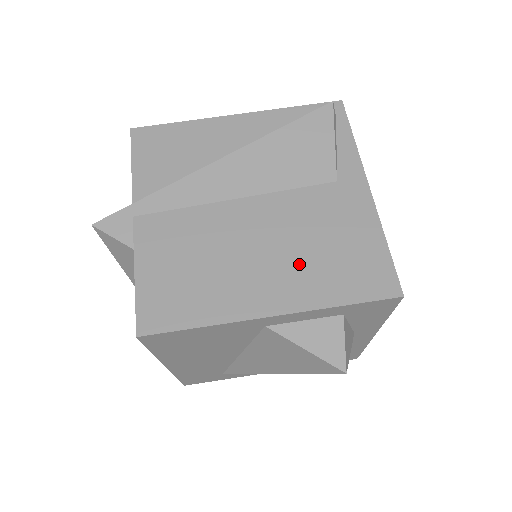
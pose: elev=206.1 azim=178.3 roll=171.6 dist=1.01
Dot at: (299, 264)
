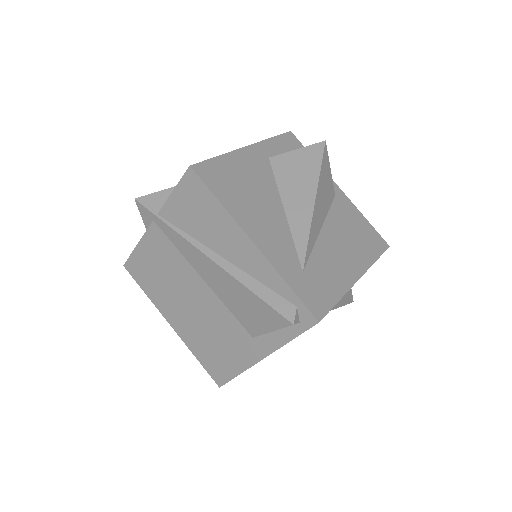
Dot at: (197, 331)
